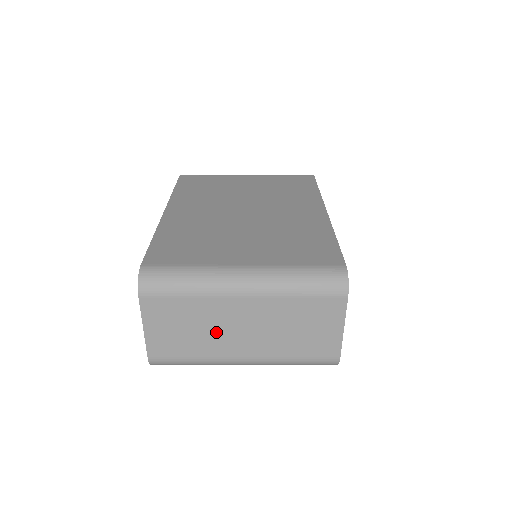
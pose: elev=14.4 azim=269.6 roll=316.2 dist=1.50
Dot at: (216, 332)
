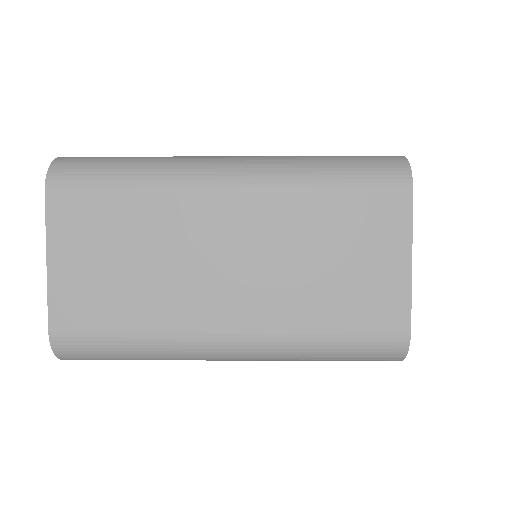
Dot at: (178, 269)
